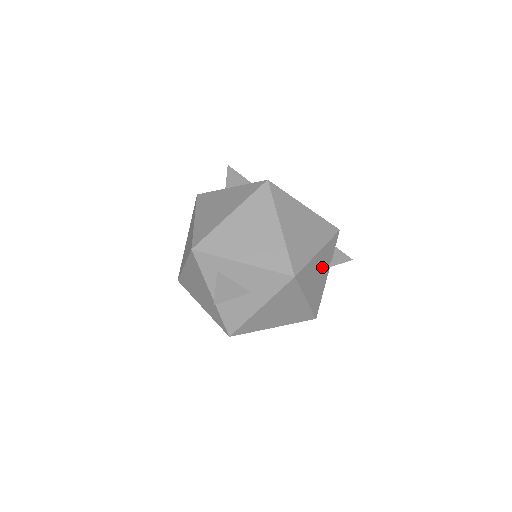
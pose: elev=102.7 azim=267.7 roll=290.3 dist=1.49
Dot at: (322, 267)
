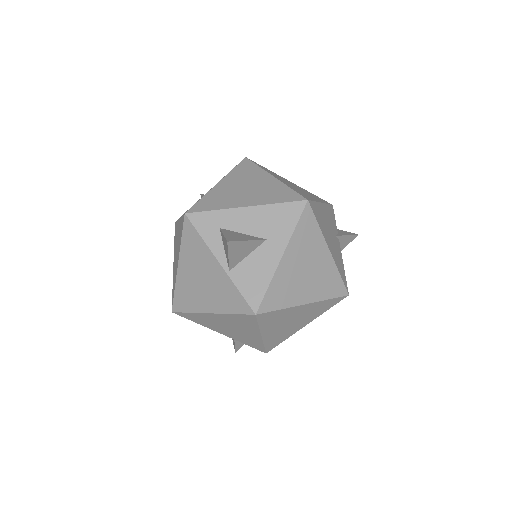
Dot at: (331, 229)
